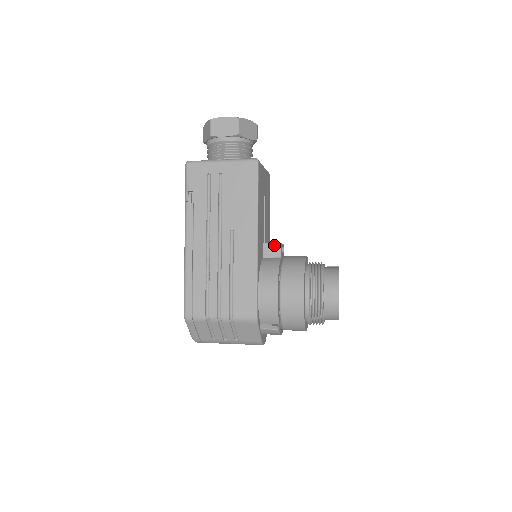
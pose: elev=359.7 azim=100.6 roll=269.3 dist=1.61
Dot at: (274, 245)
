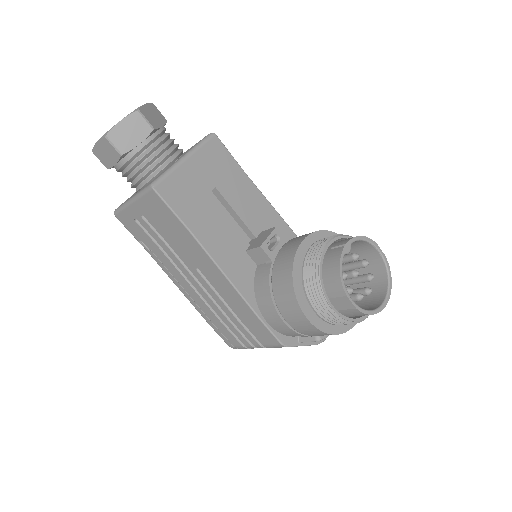
Dot at: (256, 250)
